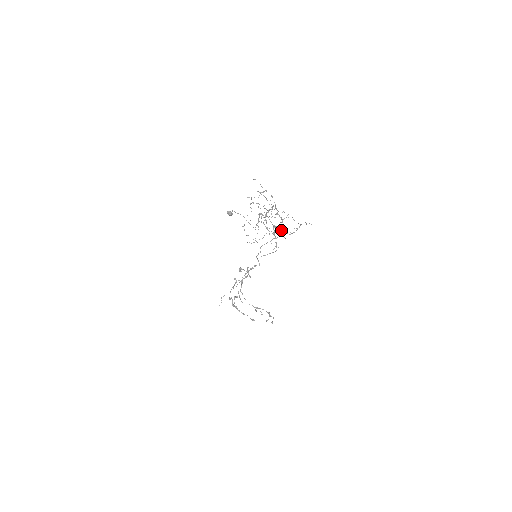
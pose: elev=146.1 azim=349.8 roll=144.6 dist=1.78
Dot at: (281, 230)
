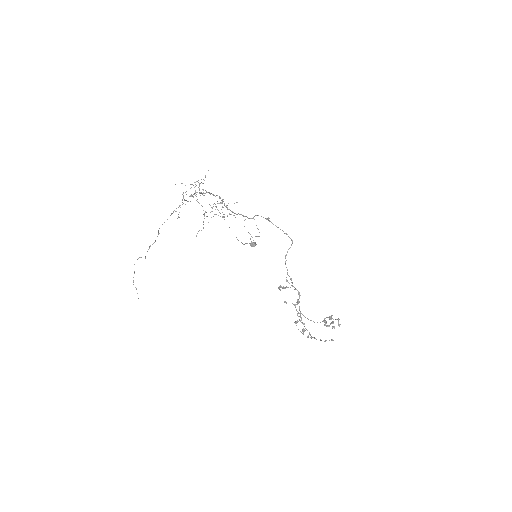
Dot at: occluded
